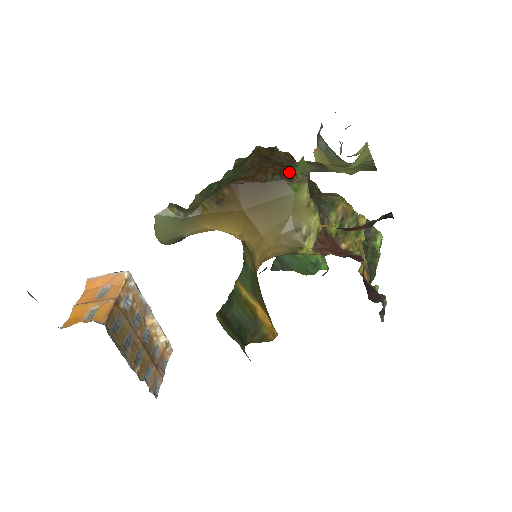
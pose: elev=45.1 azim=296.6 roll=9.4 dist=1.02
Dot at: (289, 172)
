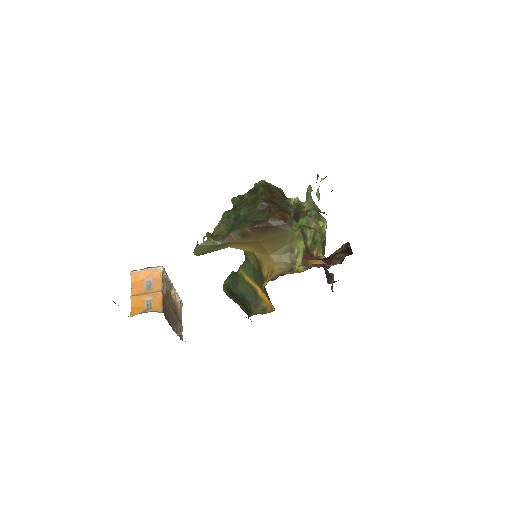
Dot at: (289, 217)
